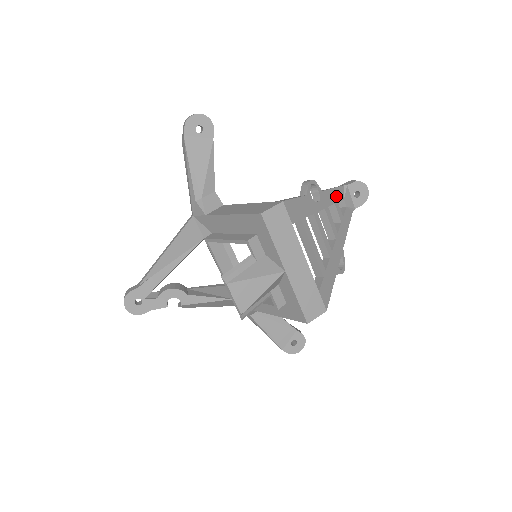
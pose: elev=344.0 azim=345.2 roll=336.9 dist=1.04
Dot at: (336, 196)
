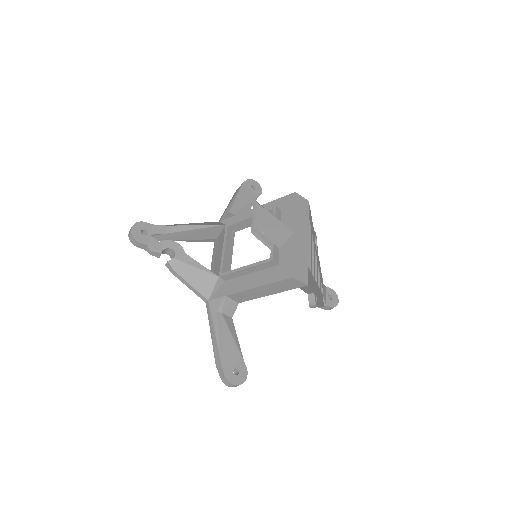
Dot at: (321, 275)
